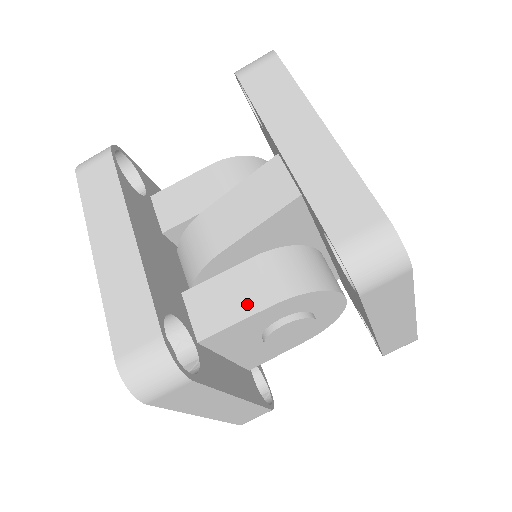
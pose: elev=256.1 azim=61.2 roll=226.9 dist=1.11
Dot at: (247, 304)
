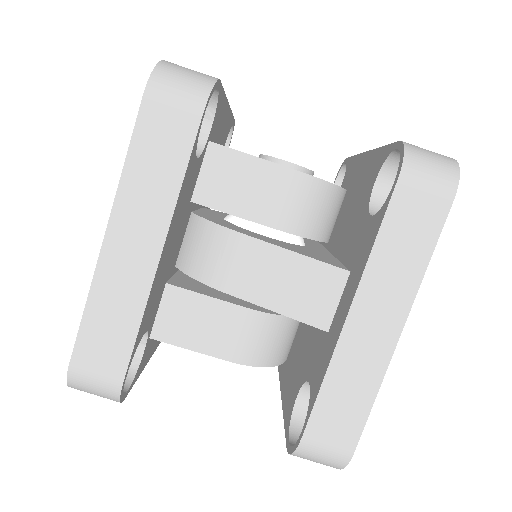
Dot at: (211, 343)
